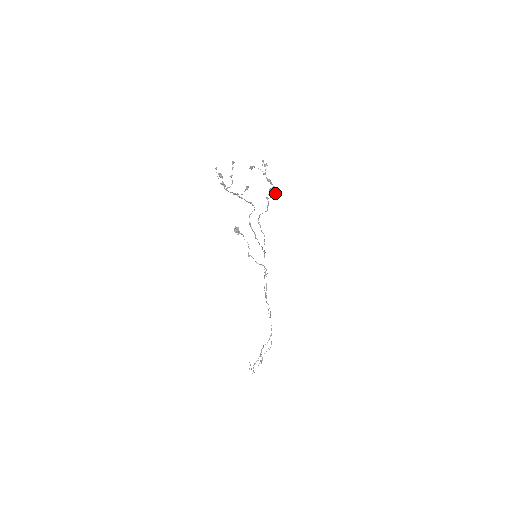
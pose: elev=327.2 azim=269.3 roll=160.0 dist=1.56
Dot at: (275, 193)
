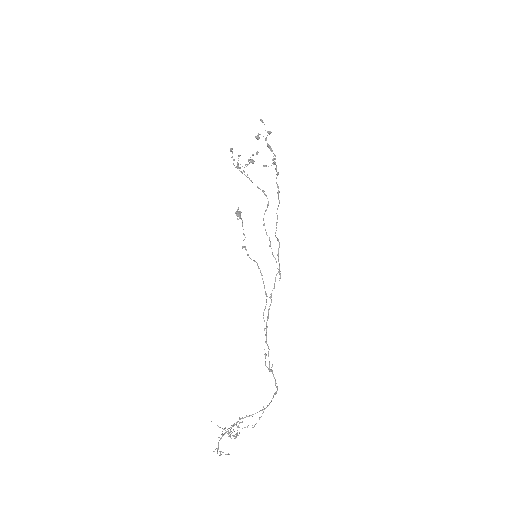
Dot at: (274, 161)
